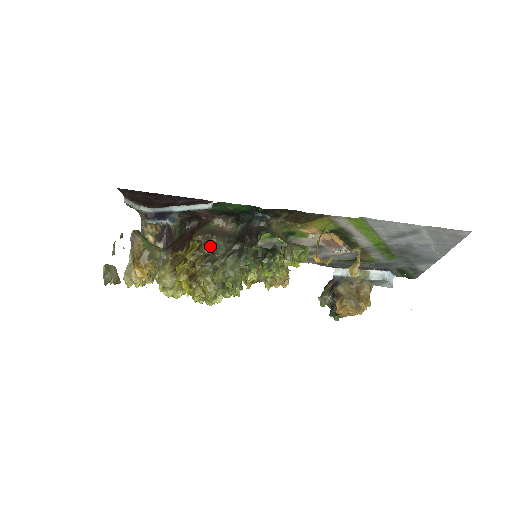
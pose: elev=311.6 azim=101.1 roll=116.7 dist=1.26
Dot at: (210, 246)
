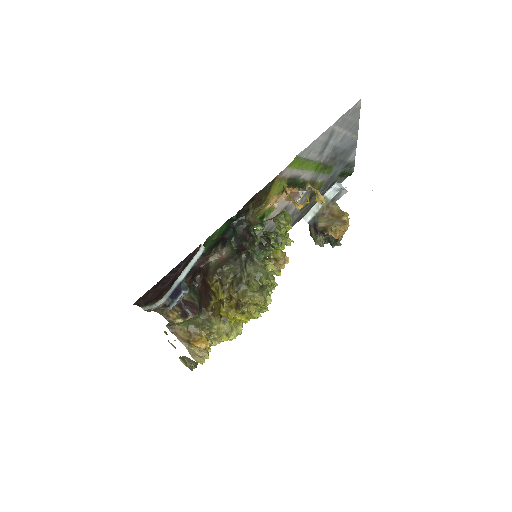
Dot at: (228, 275)
